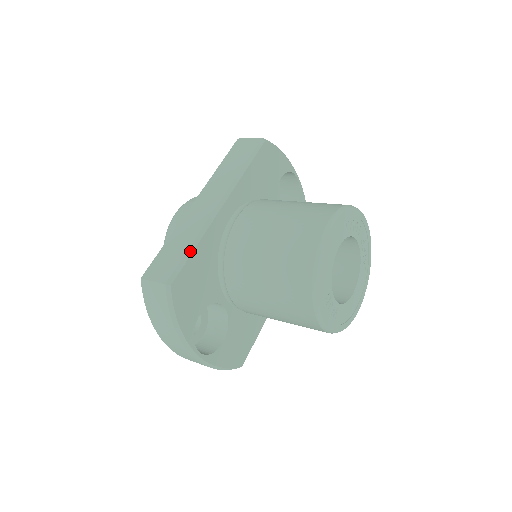
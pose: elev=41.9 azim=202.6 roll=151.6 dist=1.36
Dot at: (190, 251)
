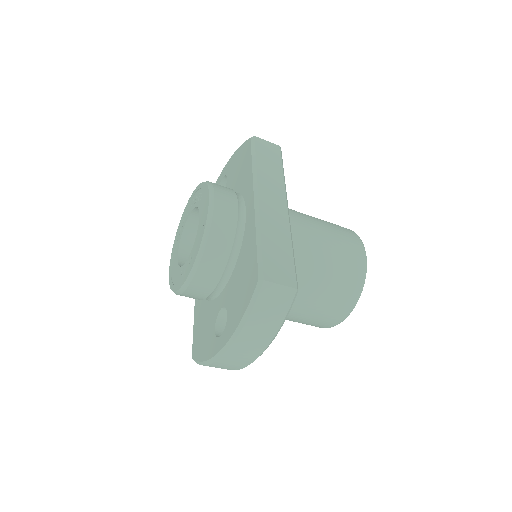
Dot at: occluded
